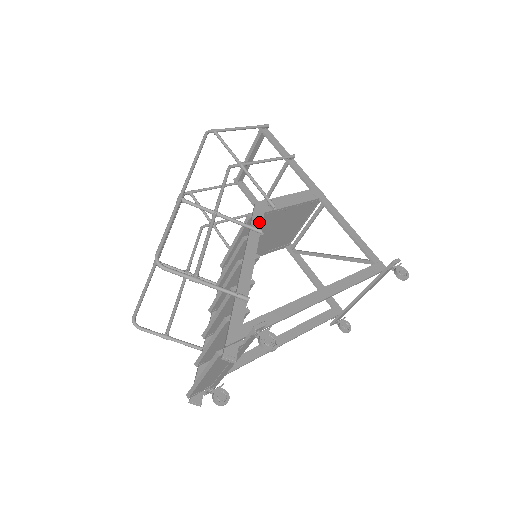
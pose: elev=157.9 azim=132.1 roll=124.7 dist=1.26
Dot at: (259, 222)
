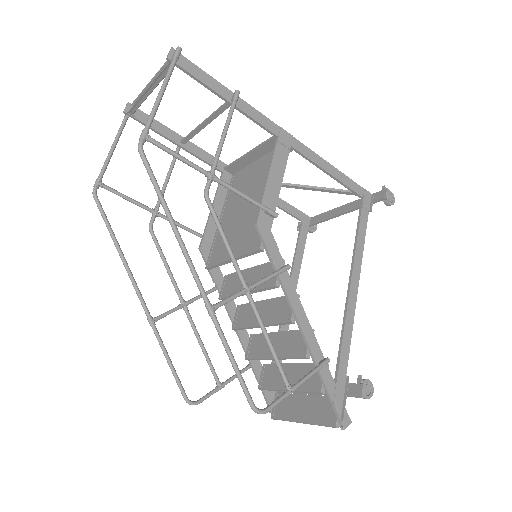
Dot at: (276, 252)
